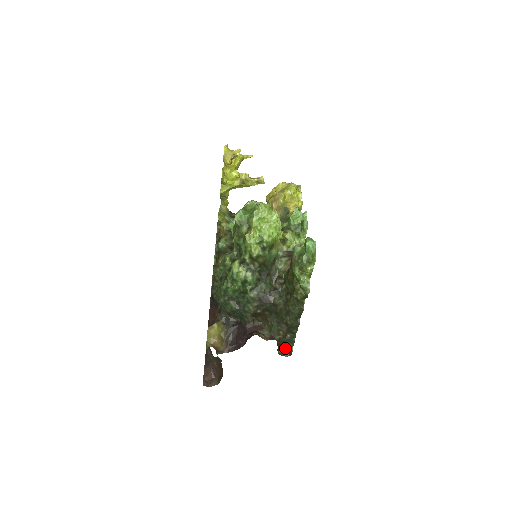
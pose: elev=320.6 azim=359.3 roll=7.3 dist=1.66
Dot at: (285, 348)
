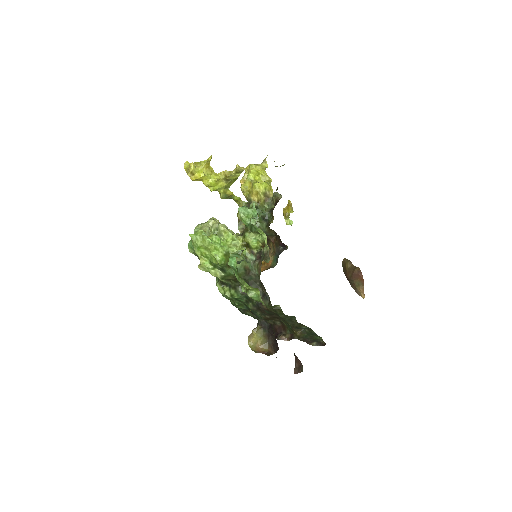
Dot at: (316, 339)
